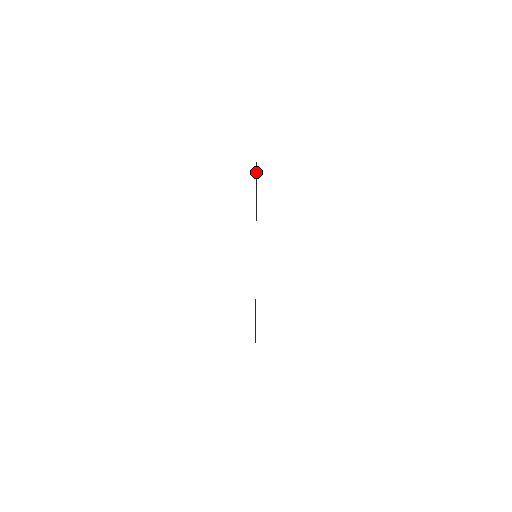
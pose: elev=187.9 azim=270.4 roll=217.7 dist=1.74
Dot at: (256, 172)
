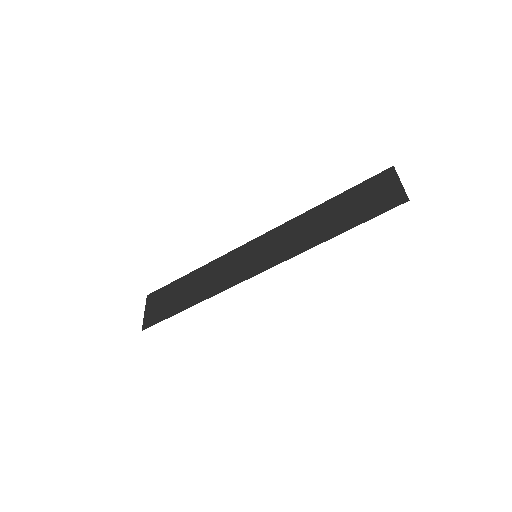
Dot at: (352, 194)
